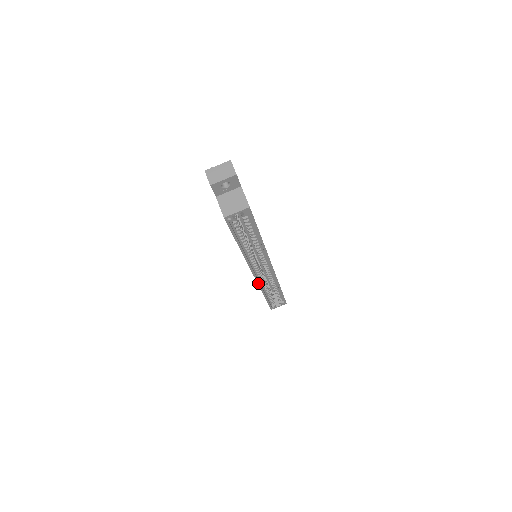
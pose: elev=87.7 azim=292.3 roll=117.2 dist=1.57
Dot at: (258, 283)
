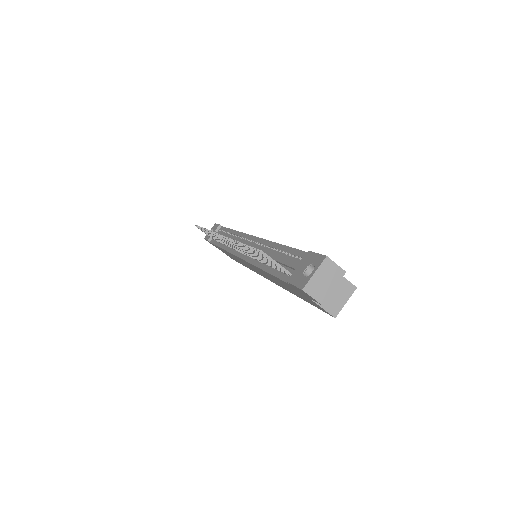
Dot at: occluded
